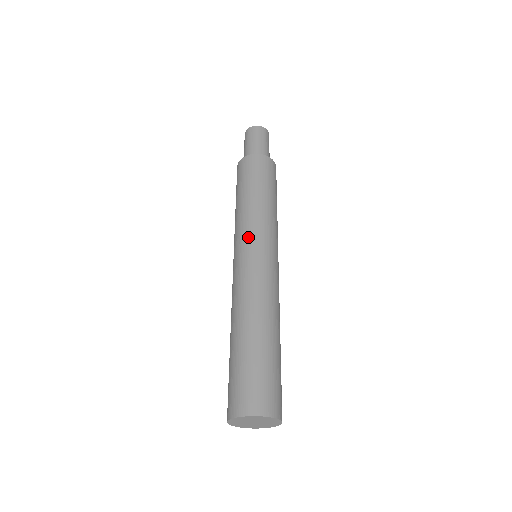
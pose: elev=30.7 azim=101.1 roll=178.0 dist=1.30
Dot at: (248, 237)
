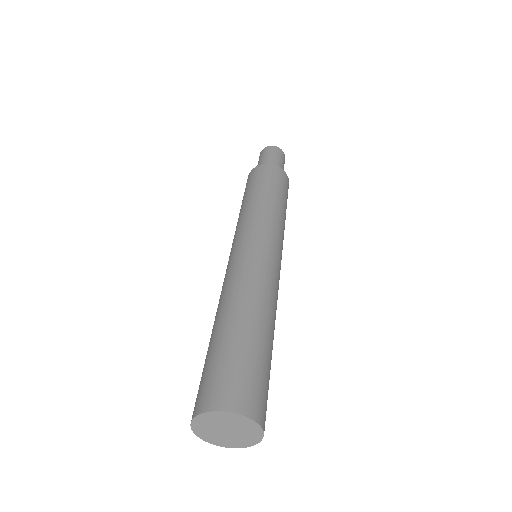
Dot at: (237, 236)
